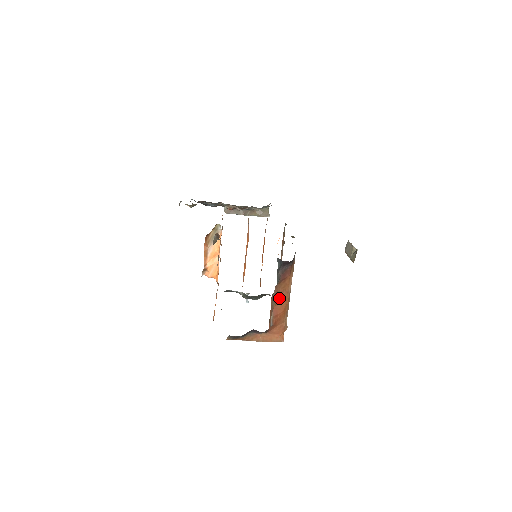
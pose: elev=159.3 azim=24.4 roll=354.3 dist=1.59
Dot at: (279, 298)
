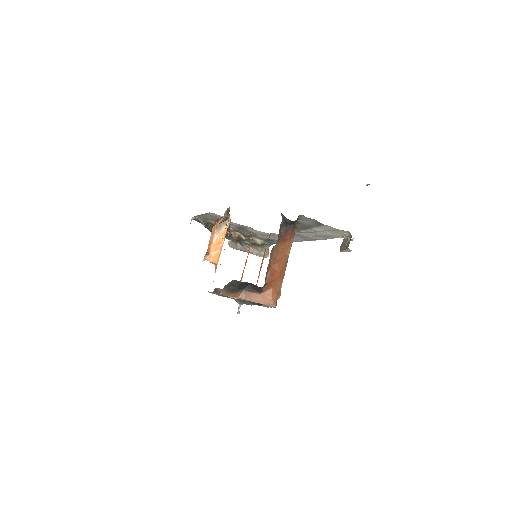
Dot at: (277, 258)
